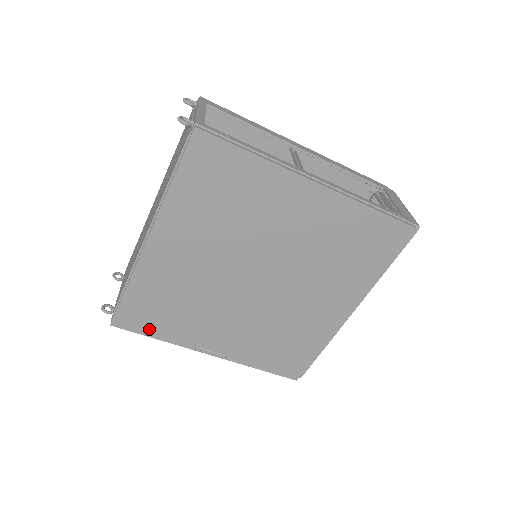
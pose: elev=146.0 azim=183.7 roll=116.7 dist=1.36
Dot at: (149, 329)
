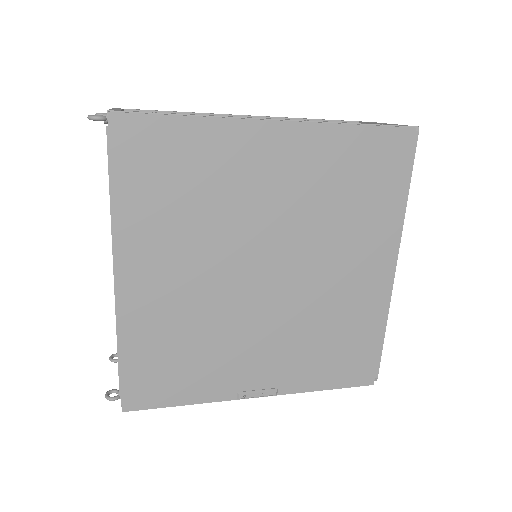
Dot at: (170, 396)
